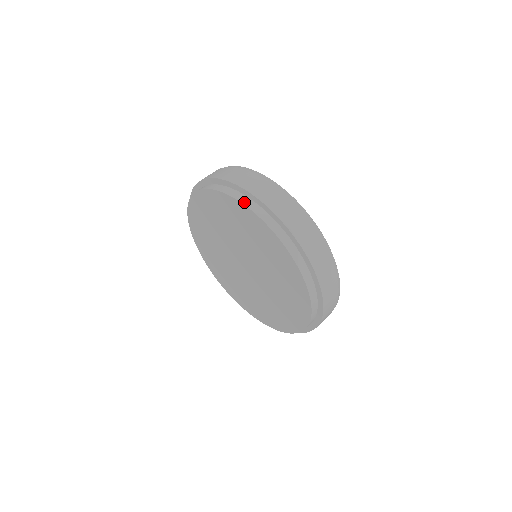
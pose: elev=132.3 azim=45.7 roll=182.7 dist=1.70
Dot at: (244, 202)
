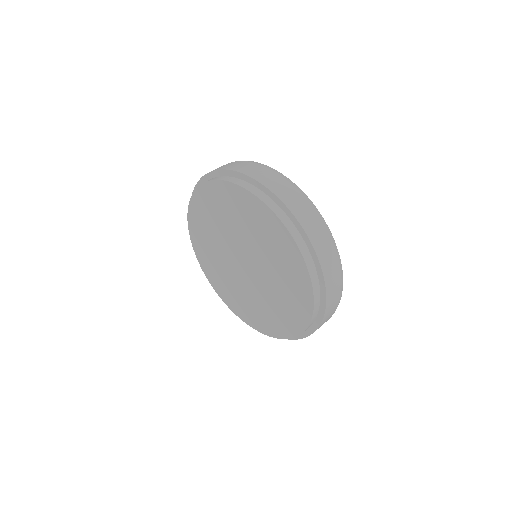
Dot at: (251, 190)
